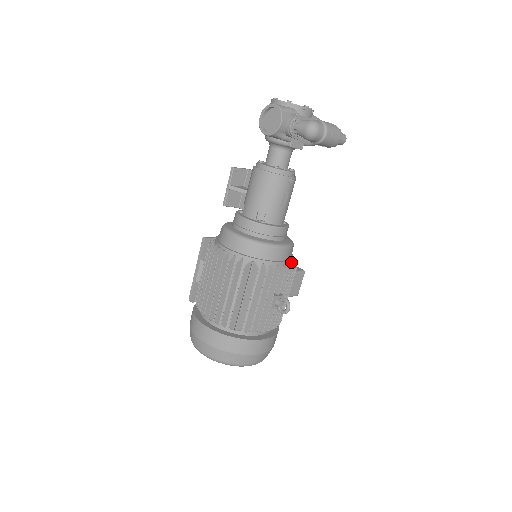
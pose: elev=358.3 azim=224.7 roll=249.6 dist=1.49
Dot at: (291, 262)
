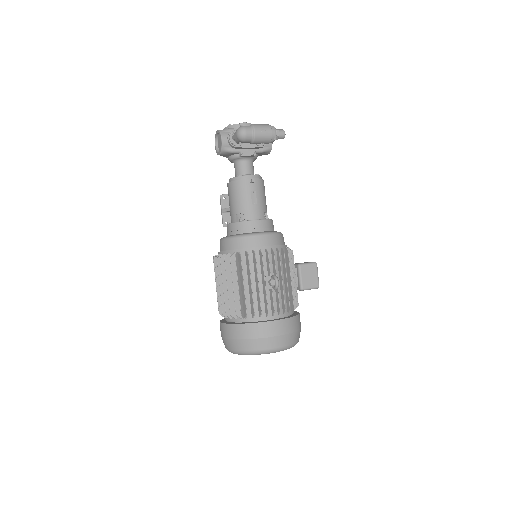
Dot at: (279, 247)
